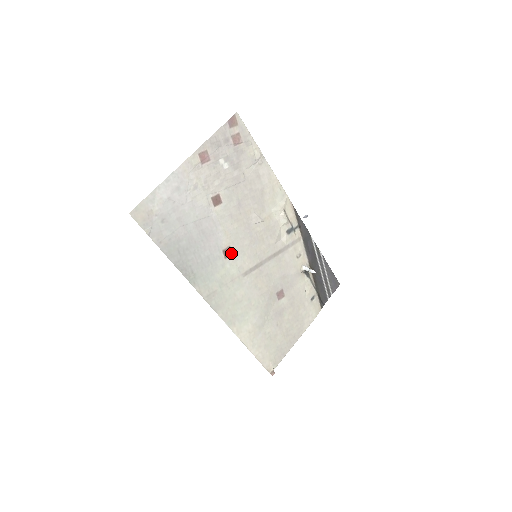
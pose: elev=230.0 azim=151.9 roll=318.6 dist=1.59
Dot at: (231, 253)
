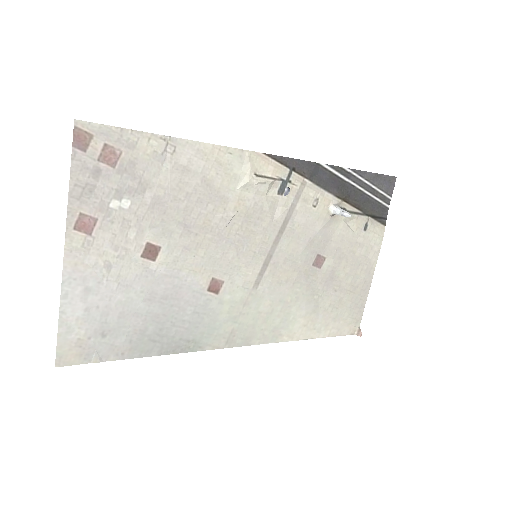
Dot at: (220, 282)
